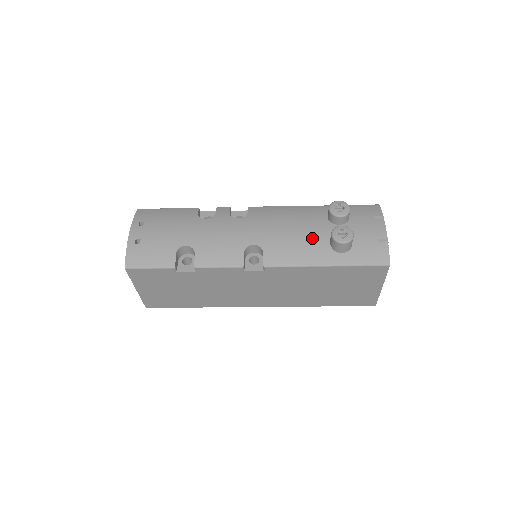
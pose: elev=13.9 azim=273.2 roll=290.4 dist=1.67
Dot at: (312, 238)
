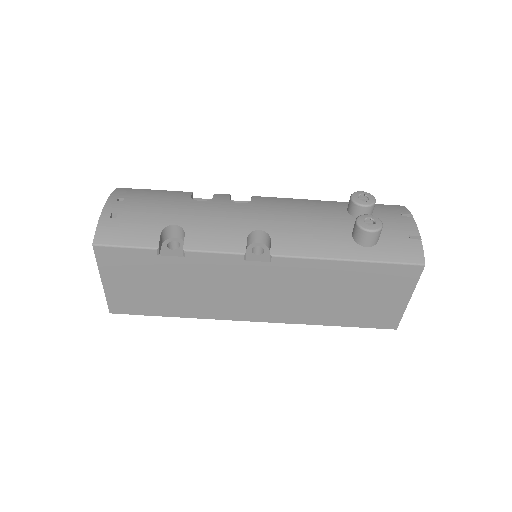
Dot at: (330, 228)
